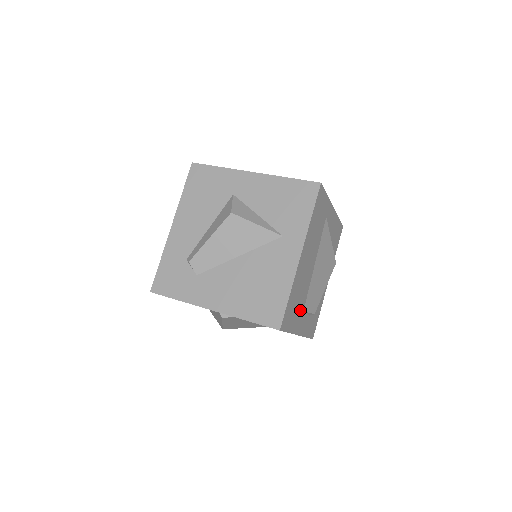
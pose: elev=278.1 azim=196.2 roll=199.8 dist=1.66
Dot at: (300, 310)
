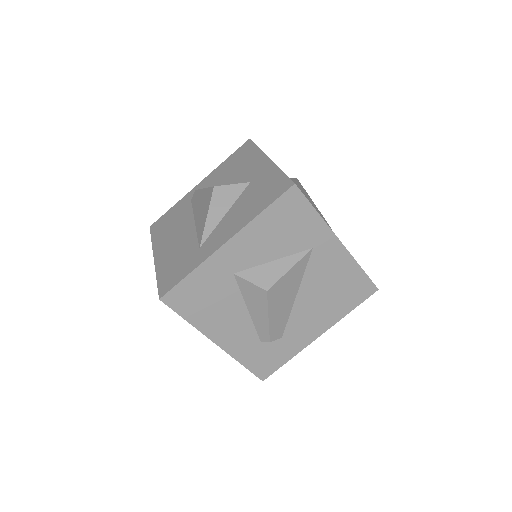
Dot at: occluded
